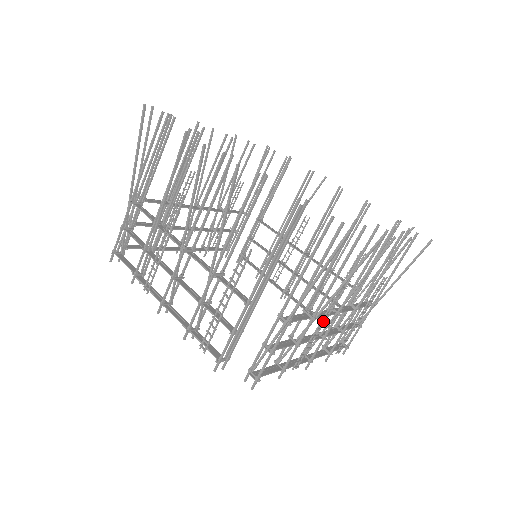
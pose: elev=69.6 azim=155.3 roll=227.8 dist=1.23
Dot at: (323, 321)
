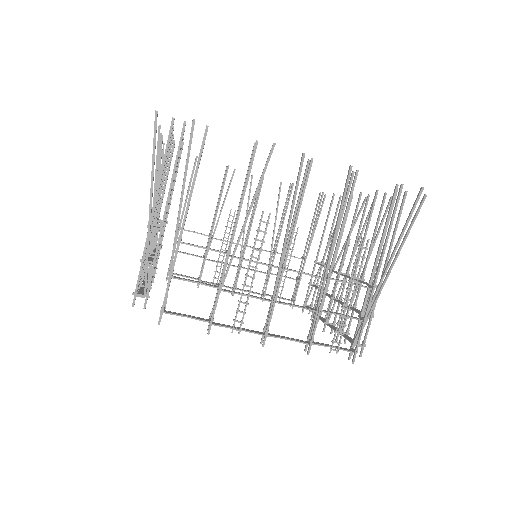
Dot at: (253, 266)
